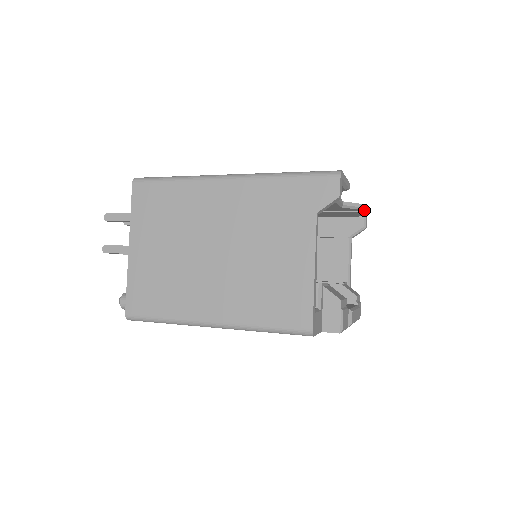
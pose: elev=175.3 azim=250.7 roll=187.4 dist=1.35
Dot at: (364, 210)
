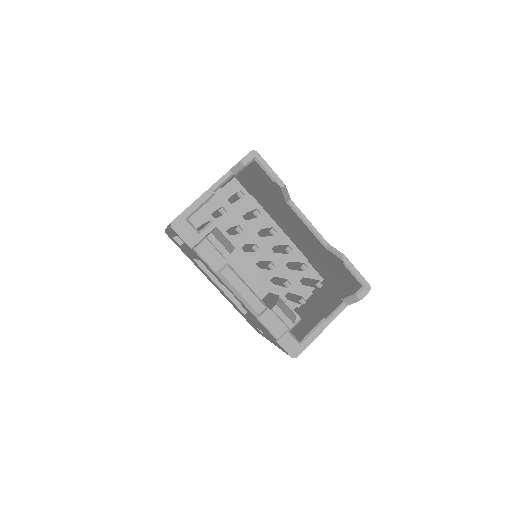
Dot at: (354, 270)
